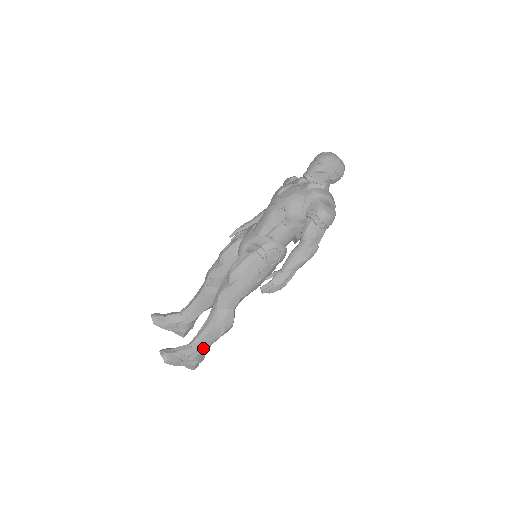
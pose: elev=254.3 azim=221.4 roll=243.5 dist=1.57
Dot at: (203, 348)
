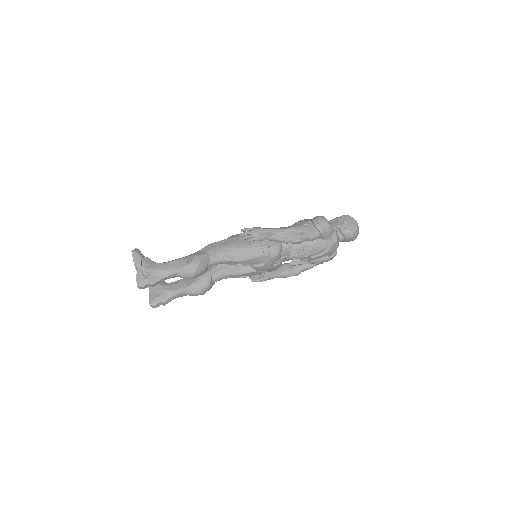
Dot at: (163, 269)
